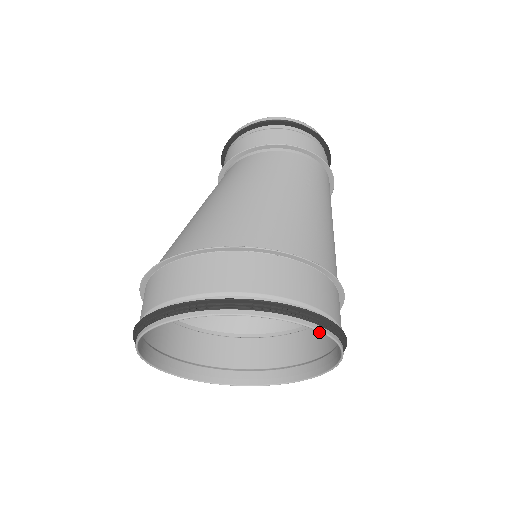
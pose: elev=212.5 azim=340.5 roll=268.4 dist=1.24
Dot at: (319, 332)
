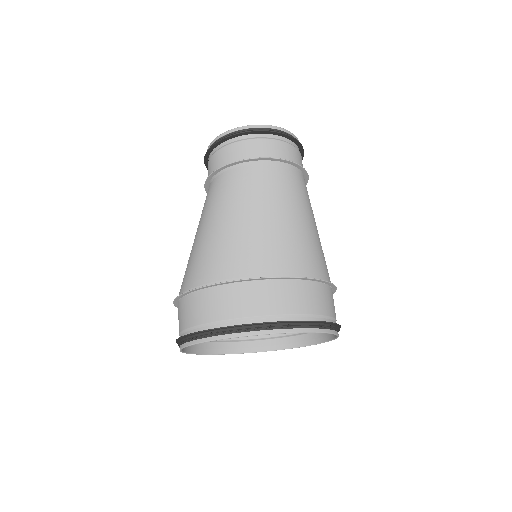
Dot at: (332, 296)
